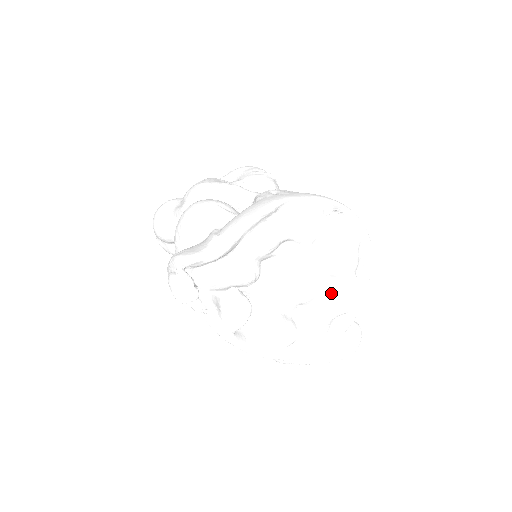
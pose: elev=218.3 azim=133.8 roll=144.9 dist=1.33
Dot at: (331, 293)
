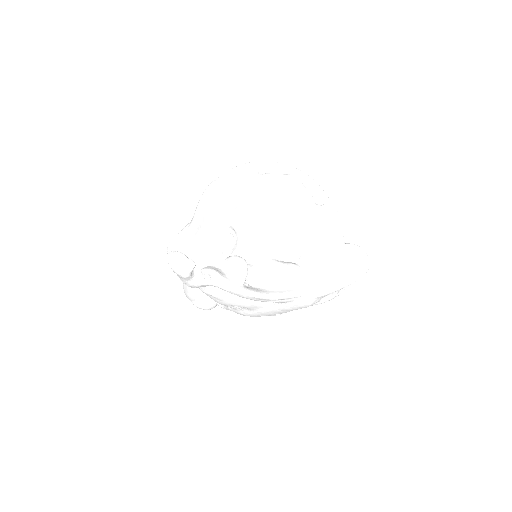
Dot at: (306, 226)
